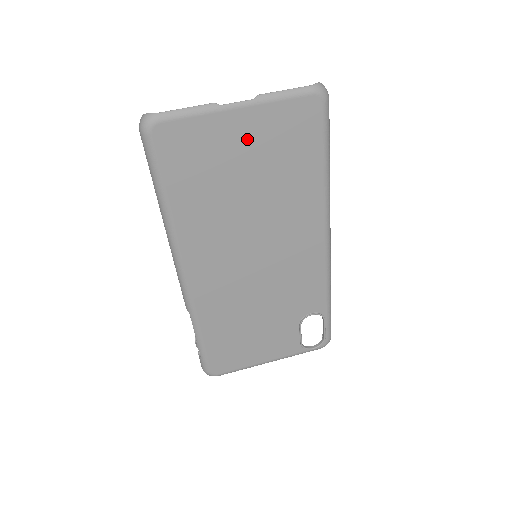
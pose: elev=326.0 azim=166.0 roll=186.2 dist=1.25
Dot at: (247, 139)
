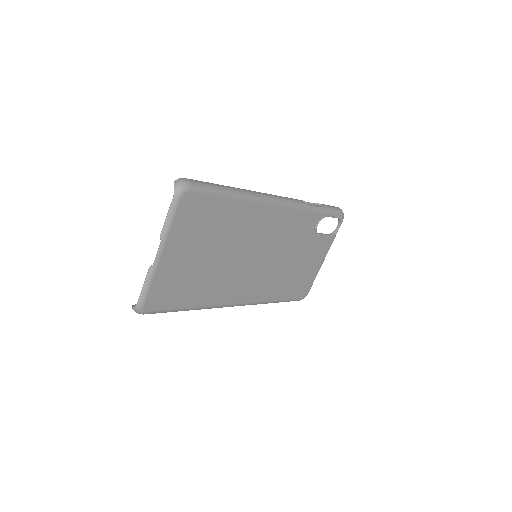
Dot at: (183, 251)
